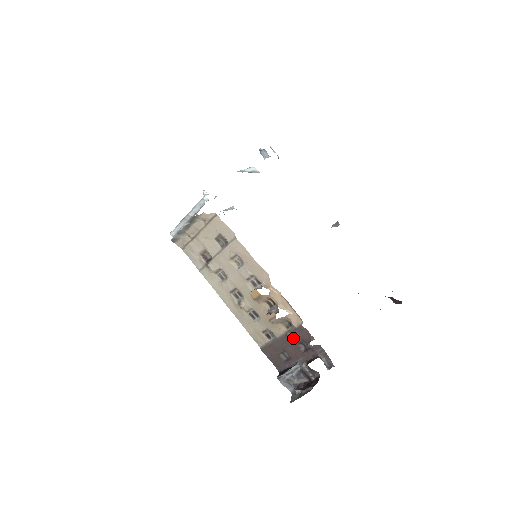
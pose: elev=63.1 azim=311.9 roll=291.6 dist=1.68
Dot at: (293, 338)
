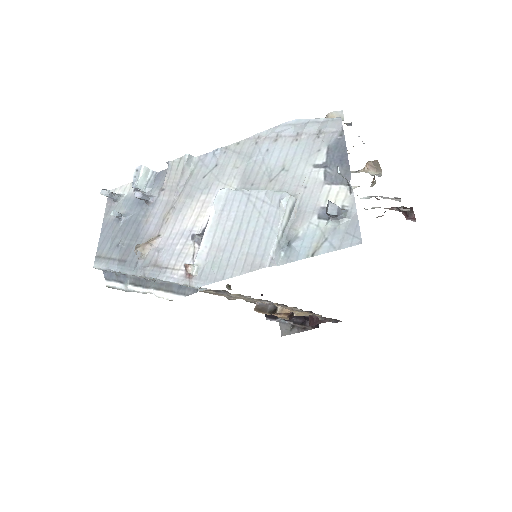
Dot at: occluded
